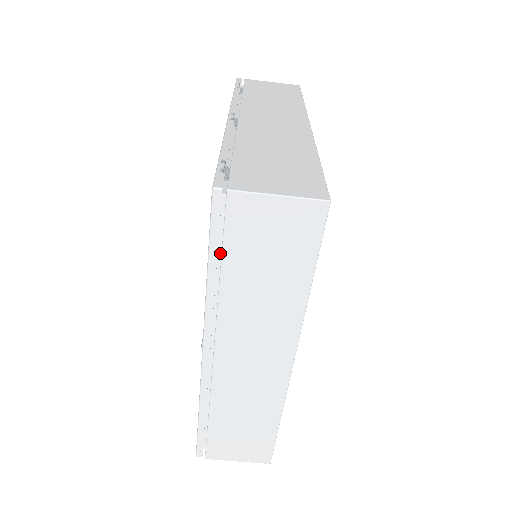
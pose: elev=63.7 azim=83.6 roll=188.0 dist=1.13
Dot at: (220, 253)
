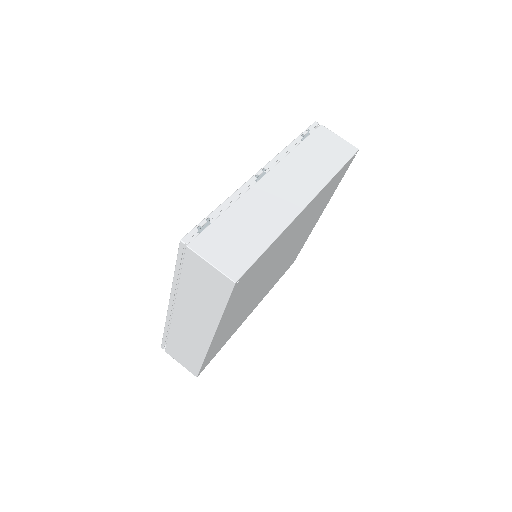
Dot at: occluded
